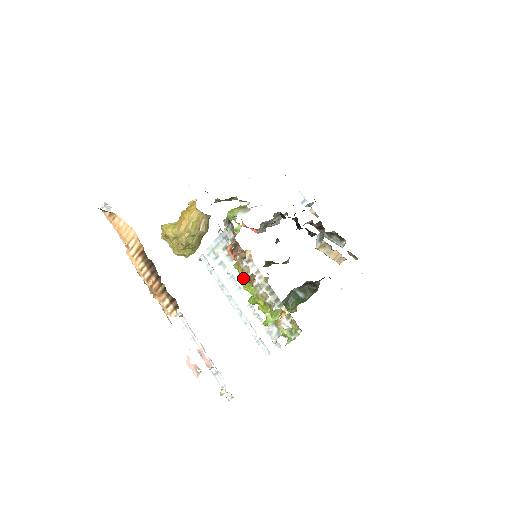
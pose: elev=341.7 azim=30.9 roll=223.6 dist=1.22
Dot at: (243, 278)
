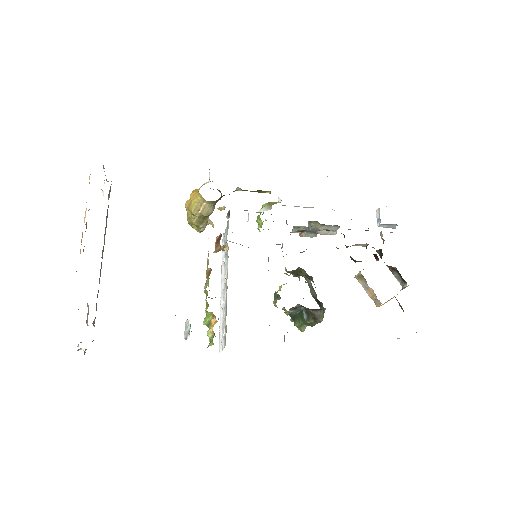
Dot at: occluded
